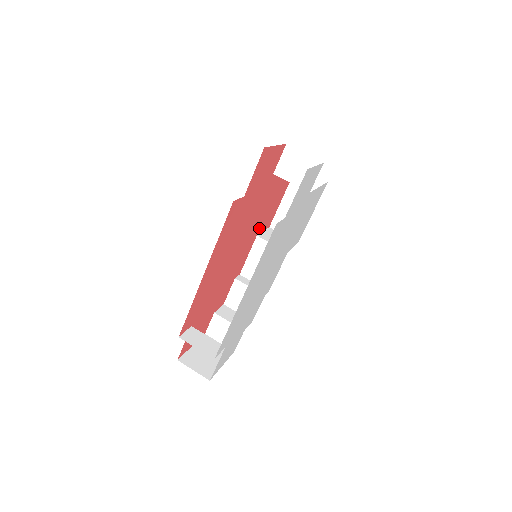
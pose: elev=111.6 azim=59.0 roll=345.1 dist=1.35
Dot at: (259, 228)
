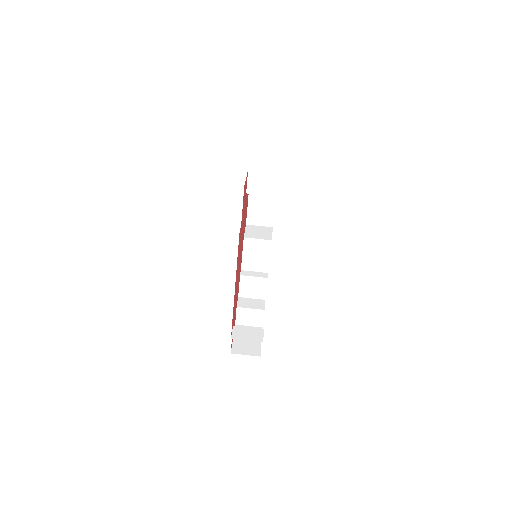
Dot at: occluded
